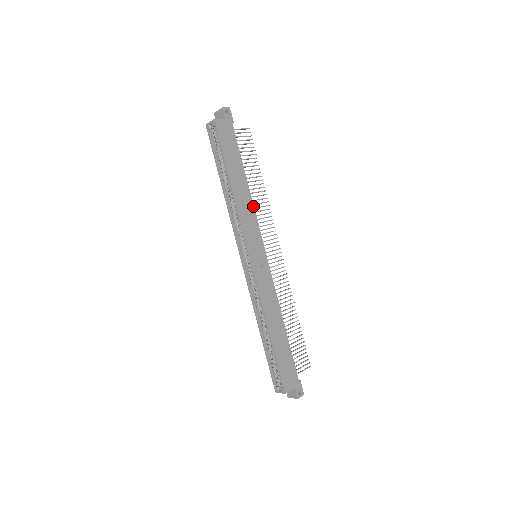
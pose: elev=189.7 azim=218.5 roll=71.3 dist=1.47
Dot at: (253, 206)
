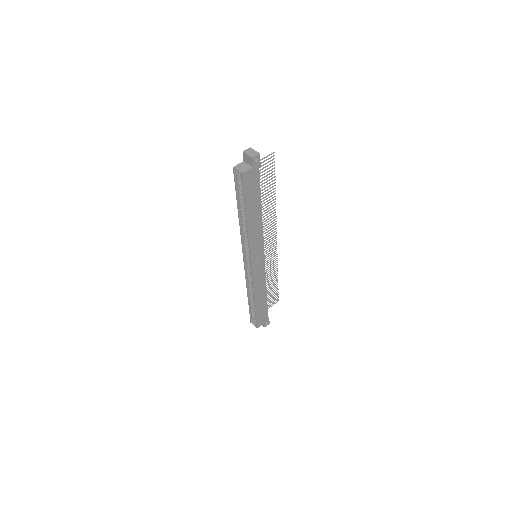
Dot at: (262, 228)
